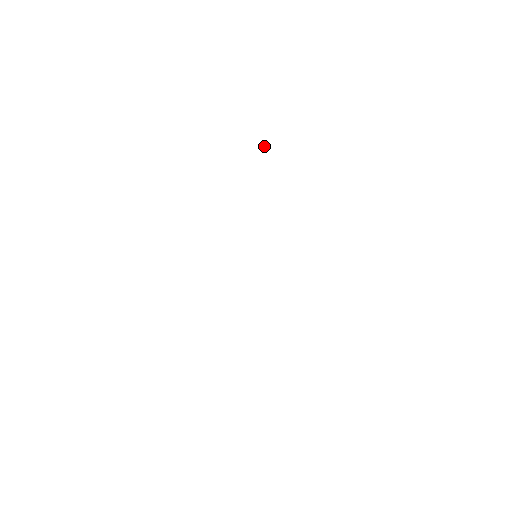
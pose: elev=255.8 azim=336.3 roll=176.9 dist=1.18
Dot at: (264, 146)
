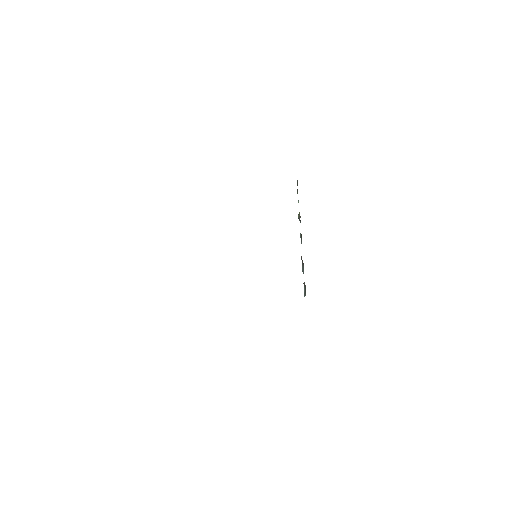
Dot at: (299, 218)
